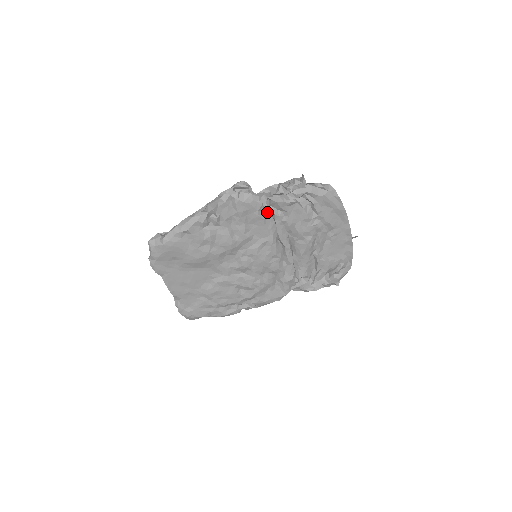
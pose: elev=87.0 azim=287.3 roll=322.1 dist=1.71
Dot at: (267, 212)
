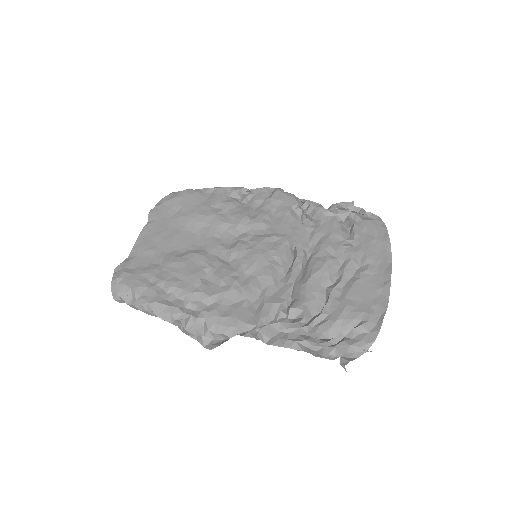
Dot at: (299, 217)
